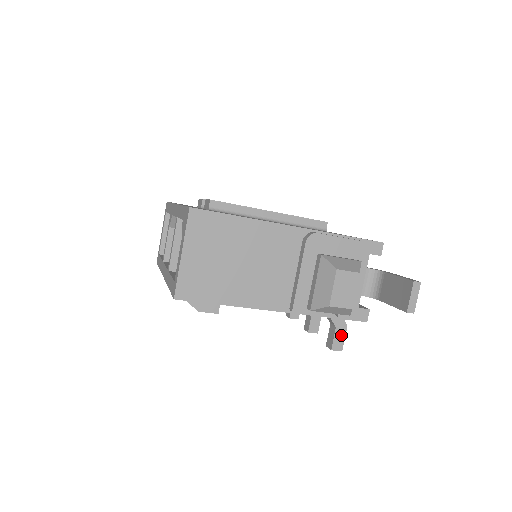
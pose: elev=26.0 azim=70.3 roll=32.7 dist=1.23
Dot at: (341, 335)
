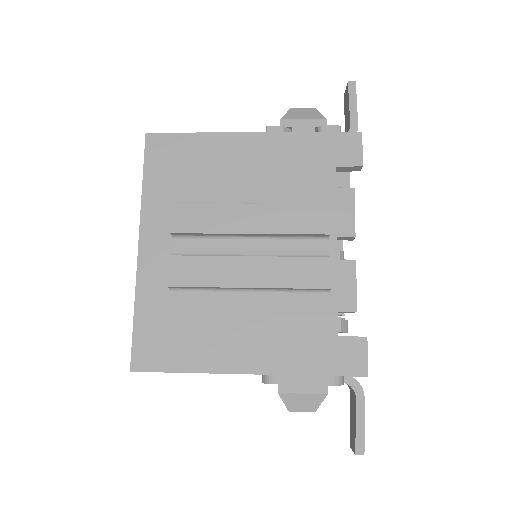
Dot at: occluded
